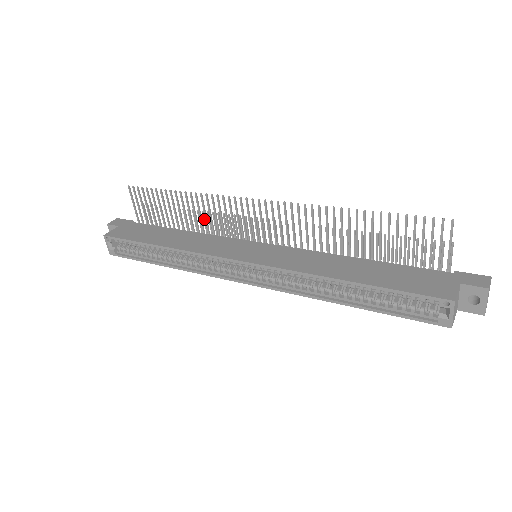
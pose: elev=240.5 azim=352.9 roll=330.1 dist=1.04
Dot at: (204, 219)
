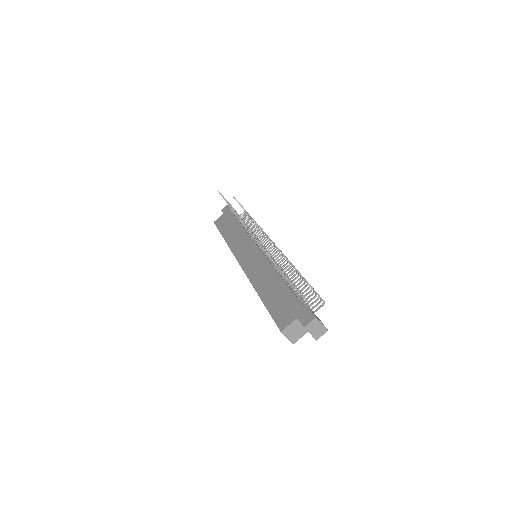
Dot at: occluded
